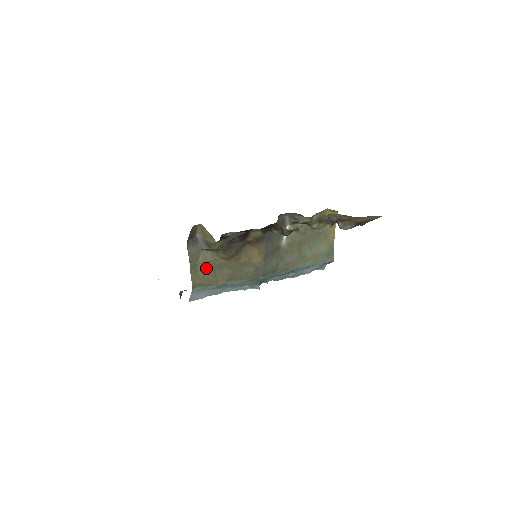
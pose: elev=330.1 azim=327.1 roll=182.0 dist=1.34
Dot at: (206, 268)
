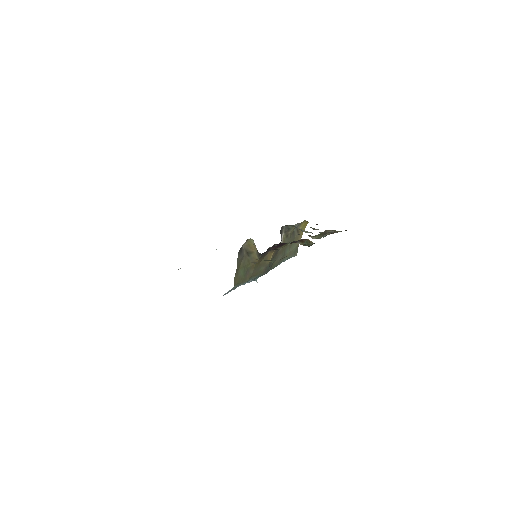
Dot at: (243, 271)
